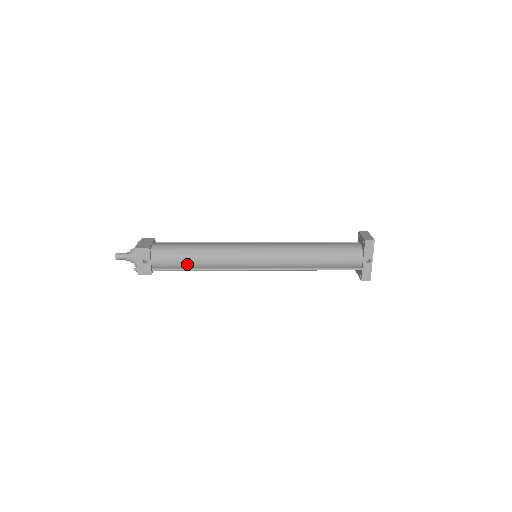
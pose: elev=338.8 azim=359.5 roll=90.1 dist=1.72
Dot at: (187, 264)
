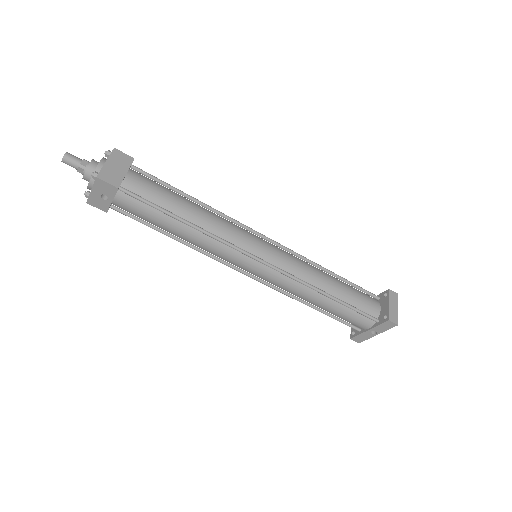
Dot at: (162, 227)
